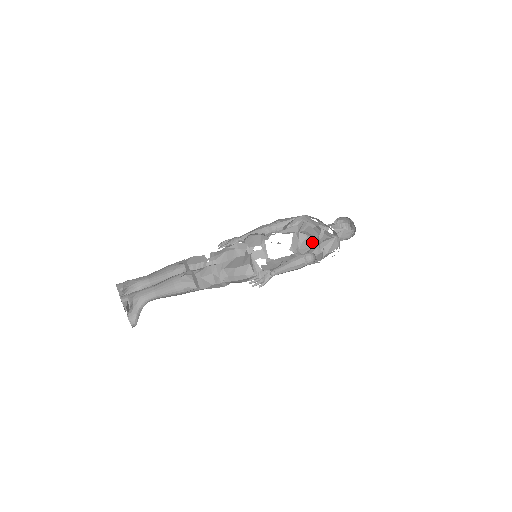
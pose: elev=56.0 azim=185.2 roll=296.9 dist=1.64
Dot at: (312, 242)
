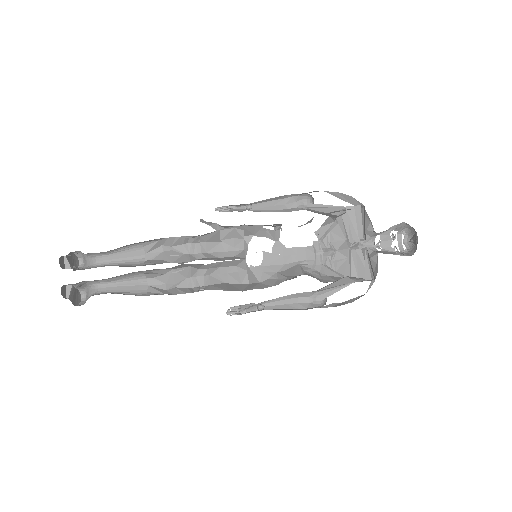
Dot at: occluded
